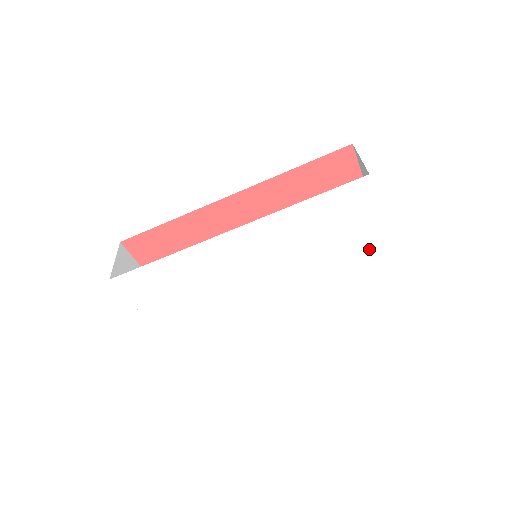
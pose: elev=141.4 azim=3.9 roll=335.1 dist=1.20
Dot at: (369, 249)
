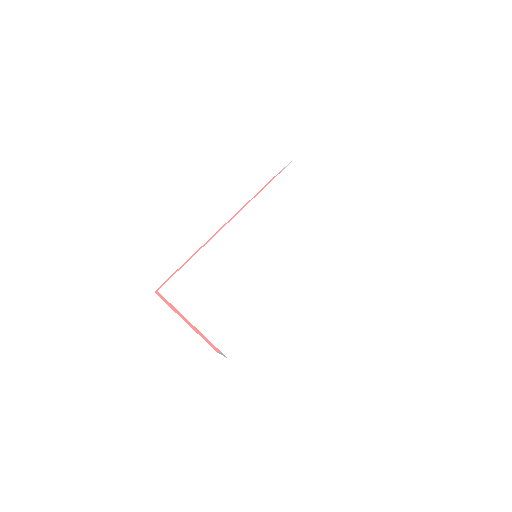
Dot at: (324, 210)
